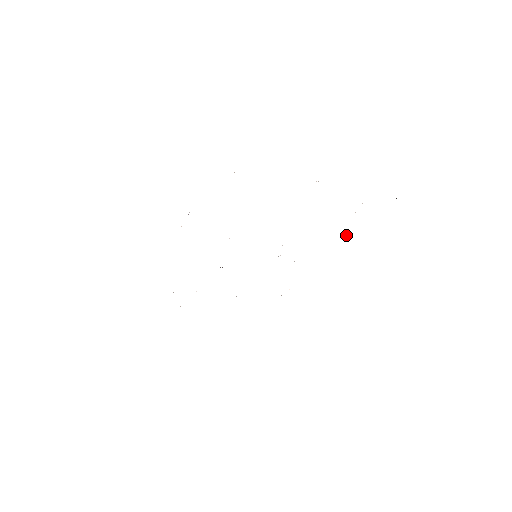
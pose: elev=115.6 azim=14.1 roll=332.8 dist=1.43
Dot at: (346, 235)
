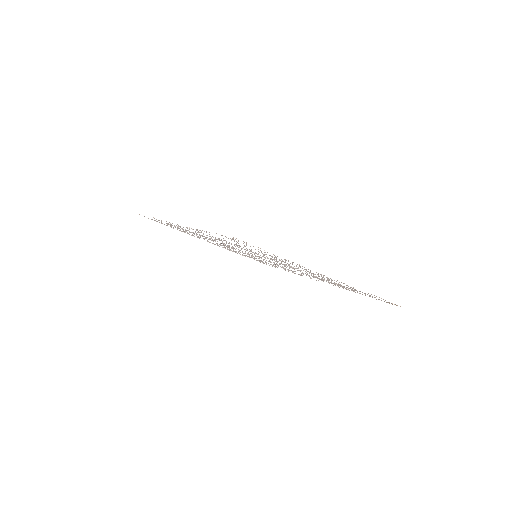
Dot at: occluded
